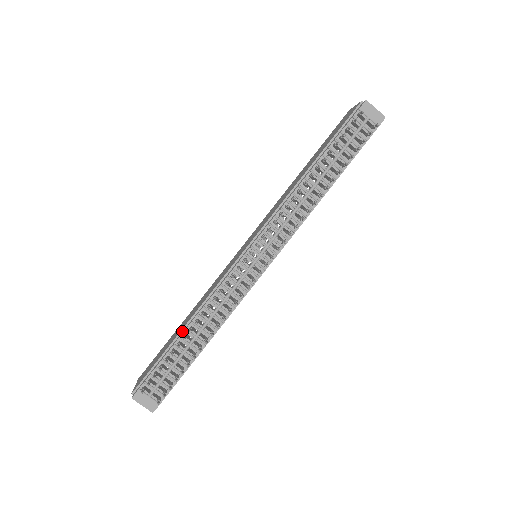
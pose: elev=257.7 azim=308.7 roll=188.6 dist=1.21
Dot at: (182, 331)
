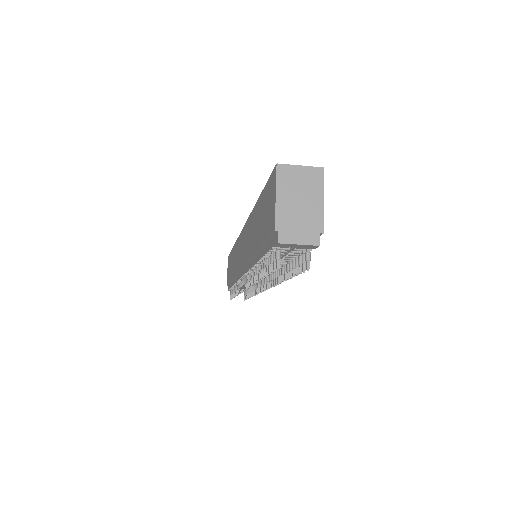
Dot at: (233, 280)
